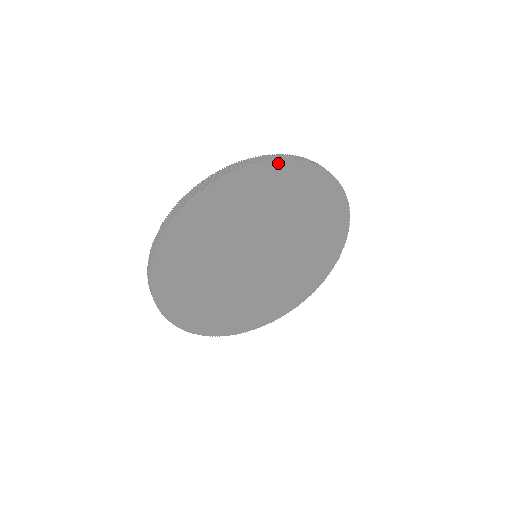
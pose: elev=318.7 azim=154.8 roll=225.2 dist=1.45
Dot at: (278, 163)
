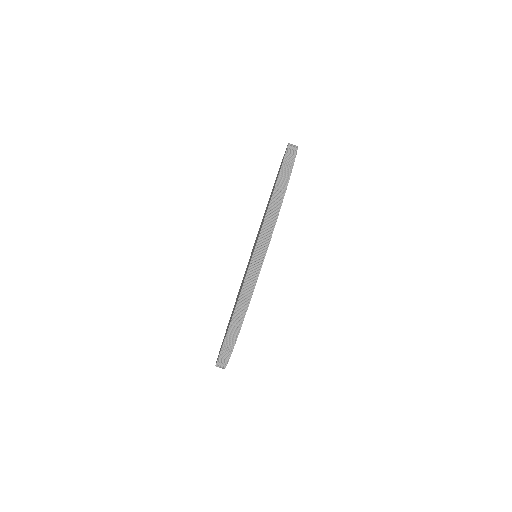
Dot at: occluded
